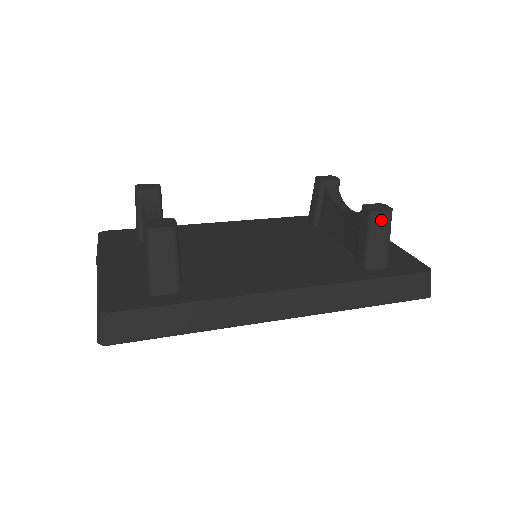
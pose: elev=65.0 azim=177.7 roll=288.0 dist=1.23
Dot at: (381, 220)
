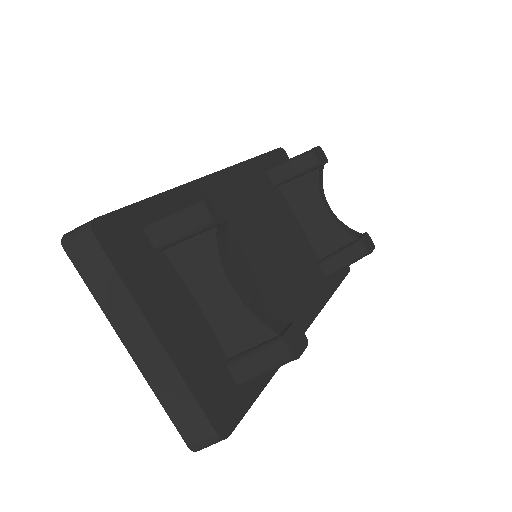
Dot at: occluded
